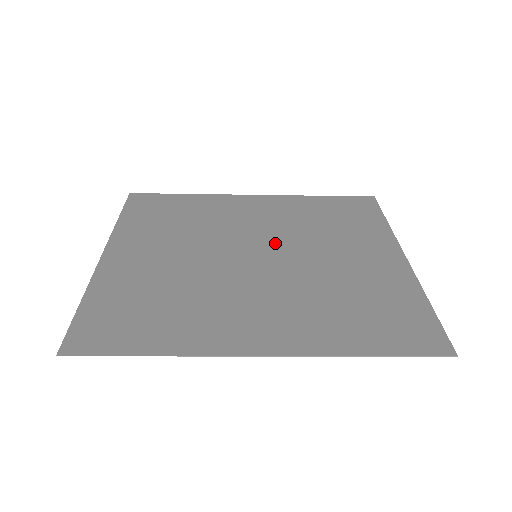
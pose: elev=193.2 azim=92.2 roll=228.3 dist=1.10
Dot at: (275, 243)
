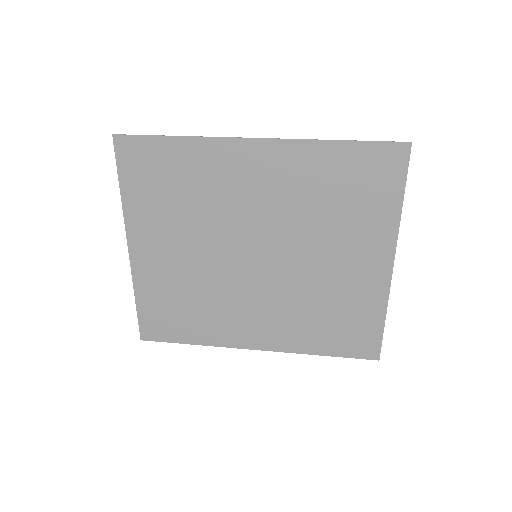
Dot at: (274, 239)
